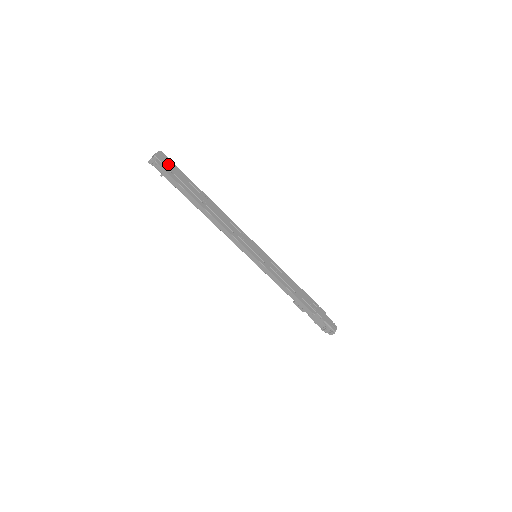
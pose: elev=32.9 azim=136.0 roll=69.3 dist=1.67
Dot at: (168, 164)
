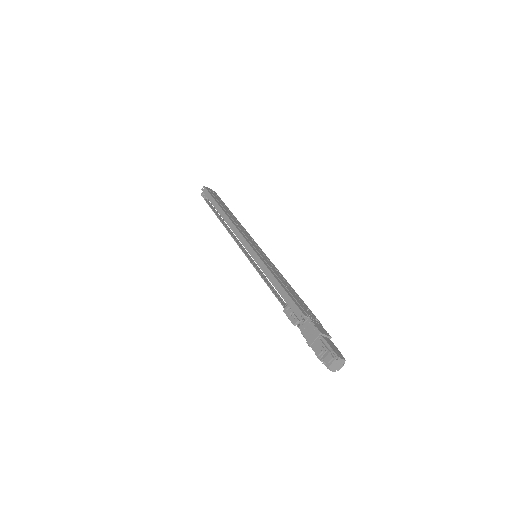
Dot at: (214, 194)
